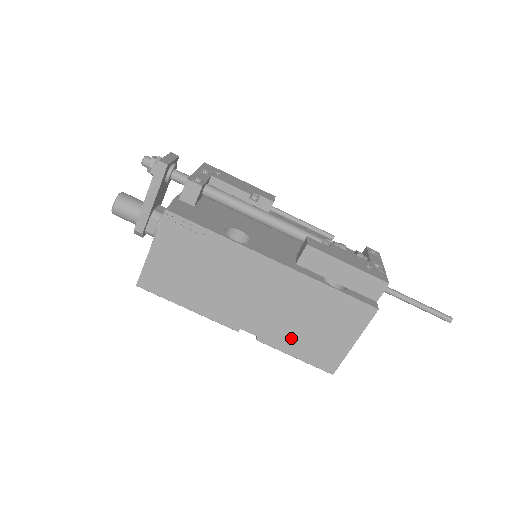
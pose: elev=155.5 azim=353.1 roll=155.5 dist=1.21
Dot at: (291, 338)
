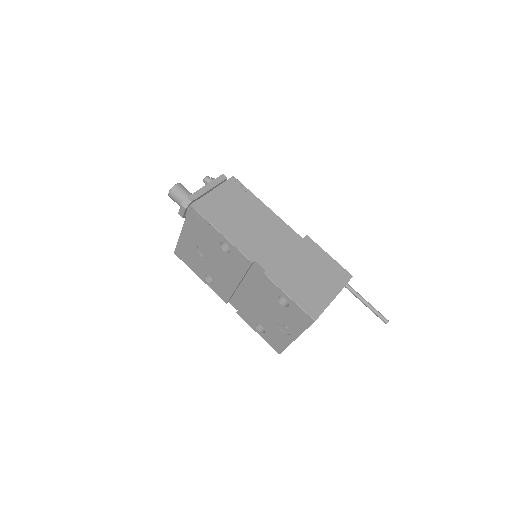
Dot at: (290, 280)
